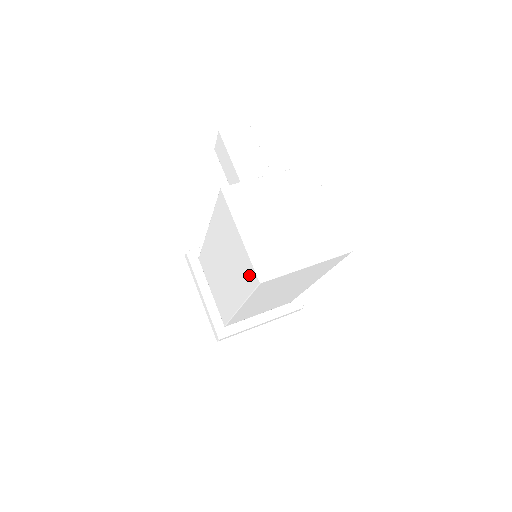
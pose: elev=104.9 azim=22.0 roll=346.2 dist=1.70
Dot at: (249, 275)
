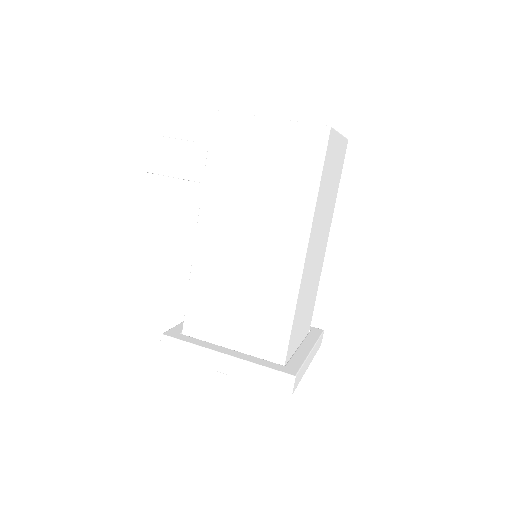
Dot at: (307, 150)
